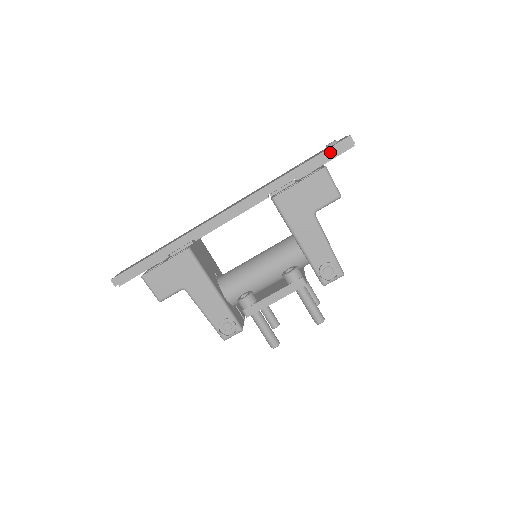
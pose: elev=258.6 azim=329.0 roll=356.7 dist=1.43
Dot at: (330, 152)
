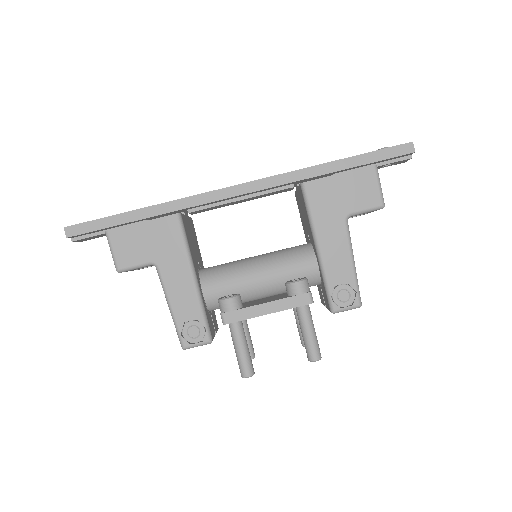
Dot at: (384, 153)
